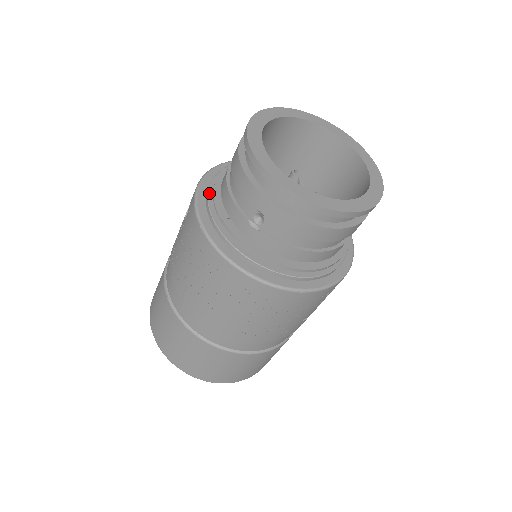
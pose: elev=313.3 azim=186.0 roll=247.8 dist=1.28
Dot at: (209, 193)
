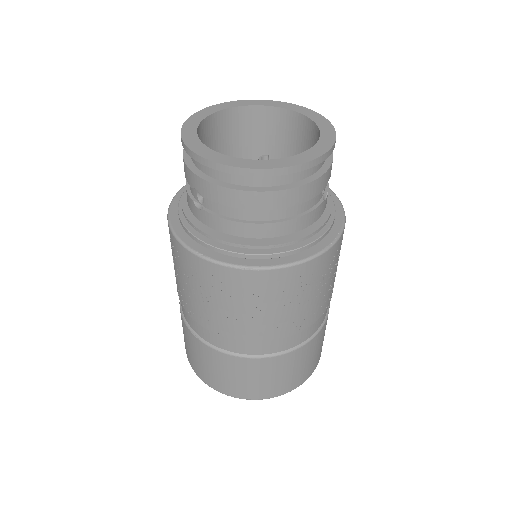
Dot at: occluded
